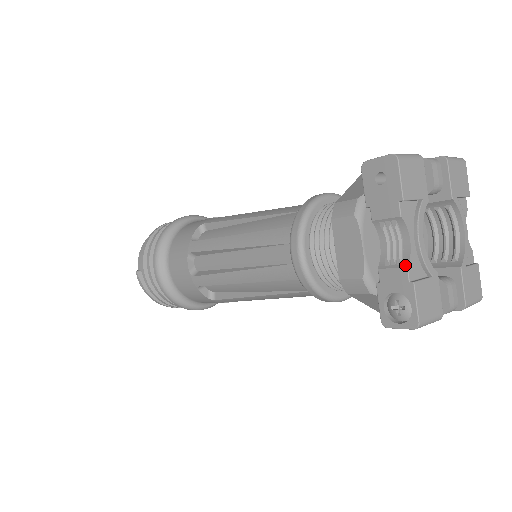
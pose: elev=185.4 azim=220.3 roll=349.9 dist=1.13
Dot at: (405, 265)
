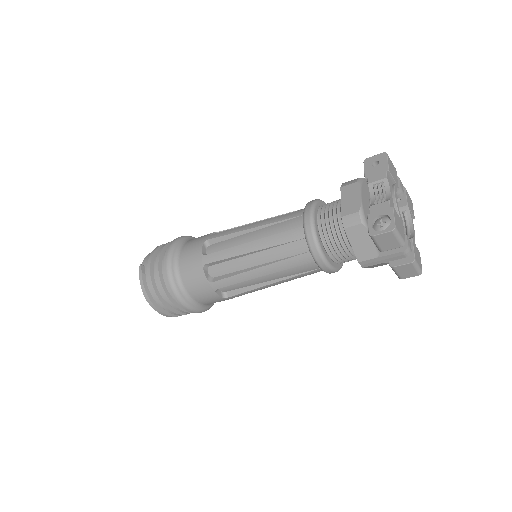
Dot at: (388, 200)
